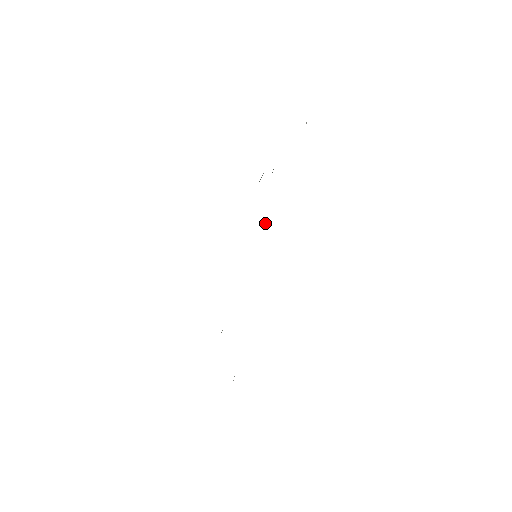
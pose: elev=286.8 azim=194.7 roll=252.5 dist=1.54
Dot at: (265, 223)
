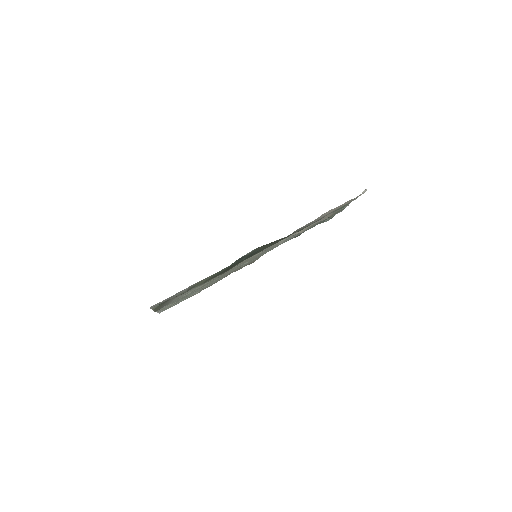
Dot at: (283, 240)
